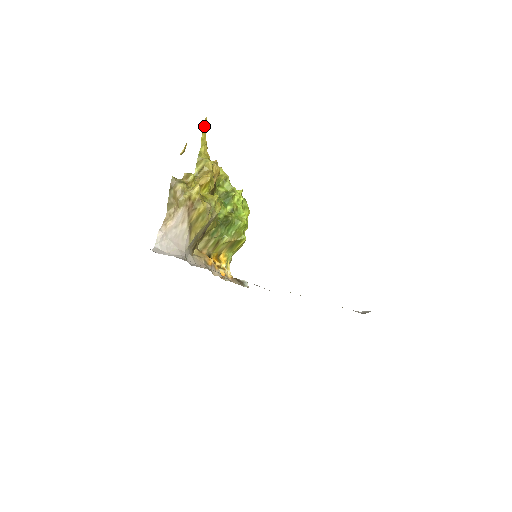
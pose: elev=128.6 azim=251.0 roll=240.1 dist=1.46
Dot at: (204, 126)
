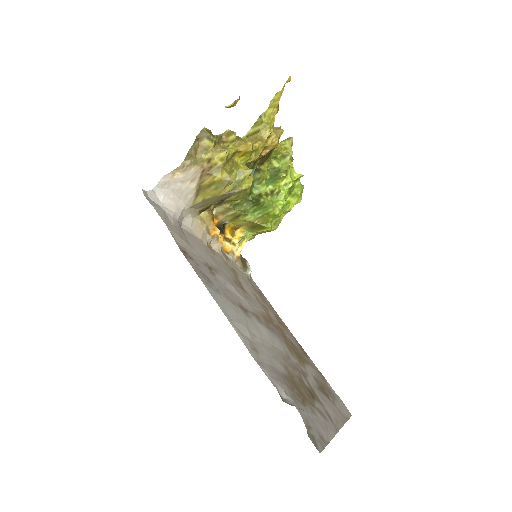
Dot at: (283, 86)
